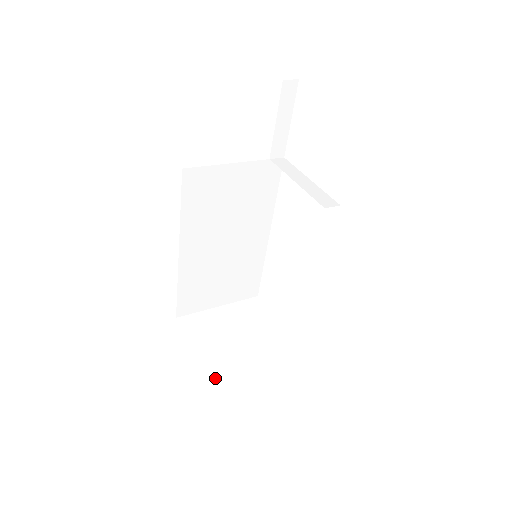
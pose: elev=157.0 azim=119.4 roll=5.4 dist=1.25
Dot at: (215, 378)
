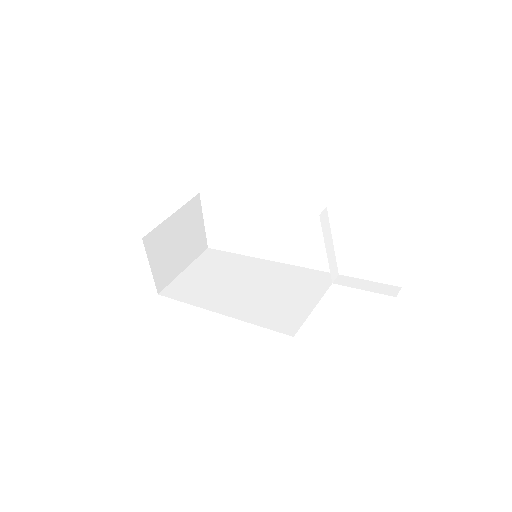
Dot at: (163, 280)
